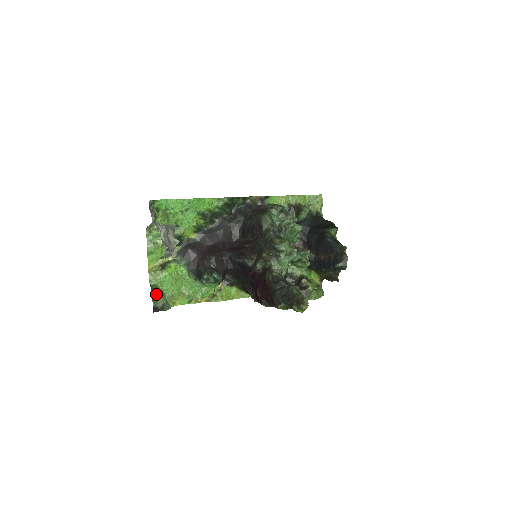
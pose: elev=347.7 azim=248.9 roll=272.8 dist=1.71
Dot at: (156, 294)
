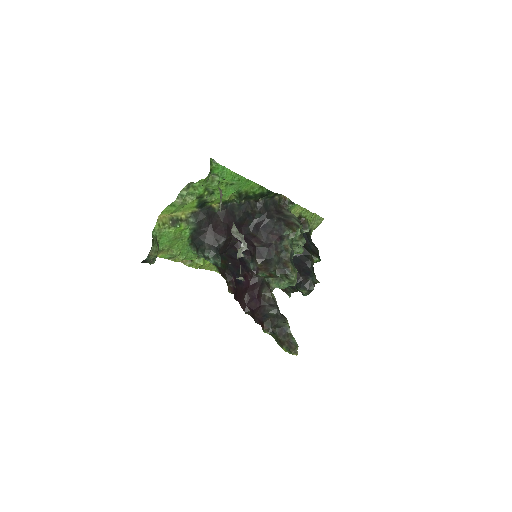
Dot at: (154, 248)
